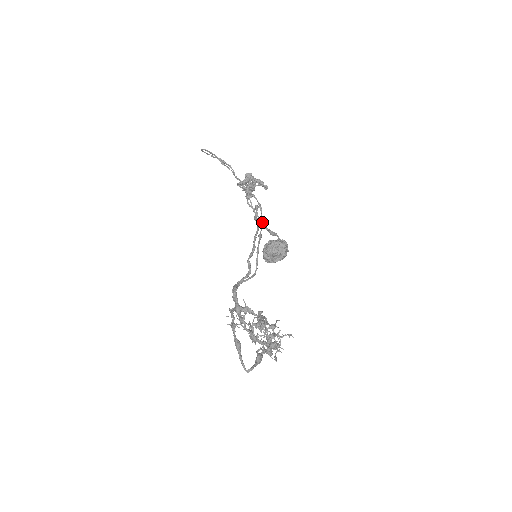
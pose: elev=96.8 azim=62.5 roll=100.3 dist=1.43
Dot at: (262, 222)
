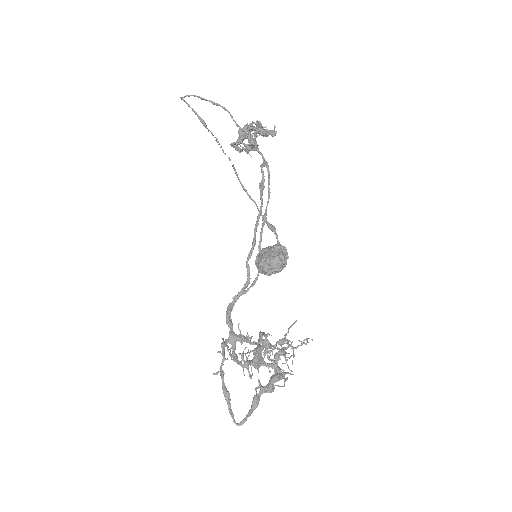
Dot at: (269, 193)
